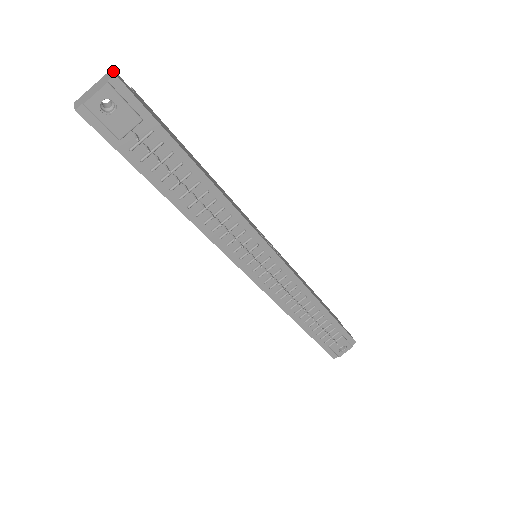
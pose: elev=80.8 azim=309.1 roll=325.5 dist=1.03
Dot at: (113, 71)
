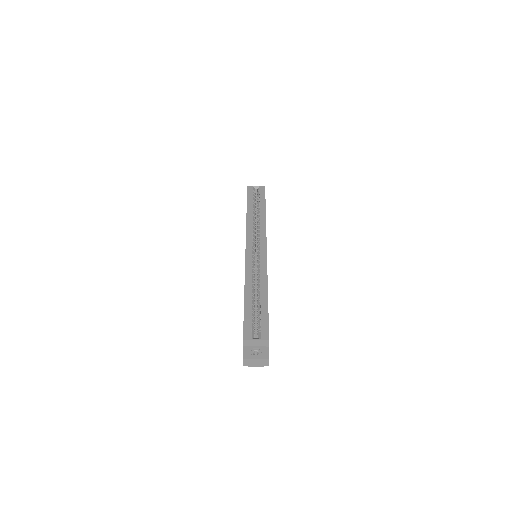
Dot at: occluded
